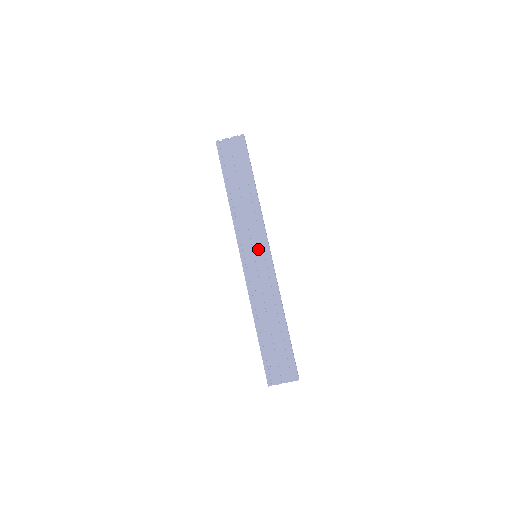
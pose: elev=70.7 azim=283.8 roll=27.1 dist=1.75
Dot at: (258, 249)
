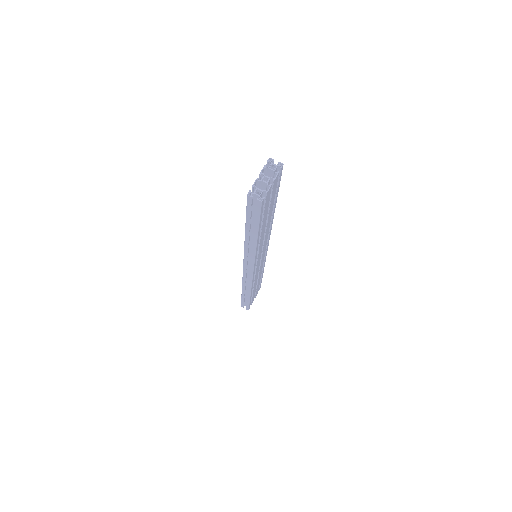
Dot at: occluded
